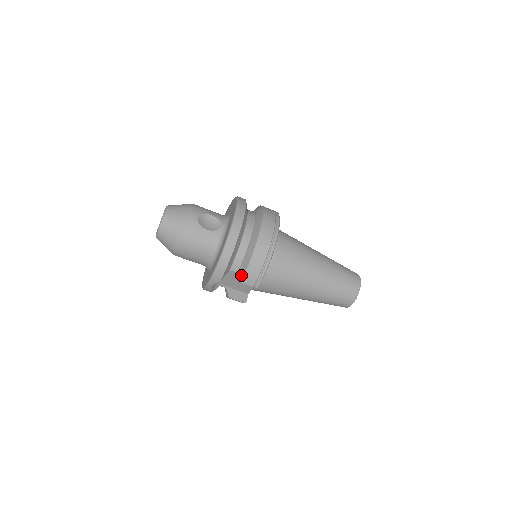
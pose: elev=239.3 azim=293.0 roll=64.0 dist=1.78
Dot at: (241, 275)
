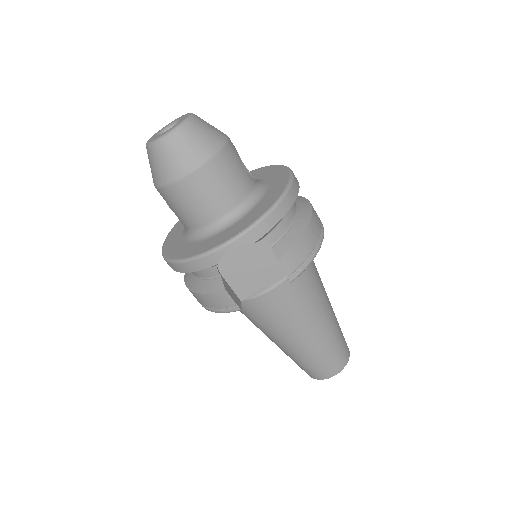
Dot at: (281, 250)
